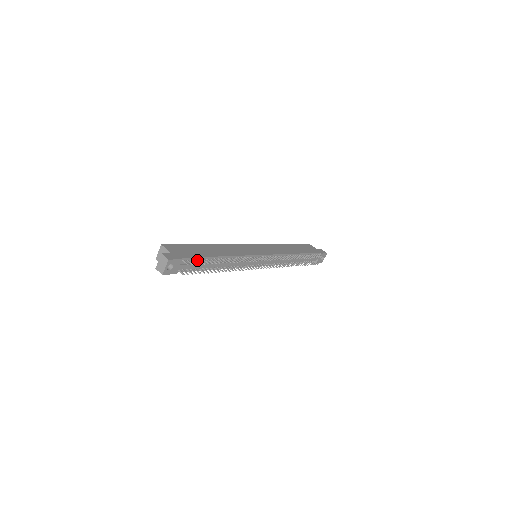
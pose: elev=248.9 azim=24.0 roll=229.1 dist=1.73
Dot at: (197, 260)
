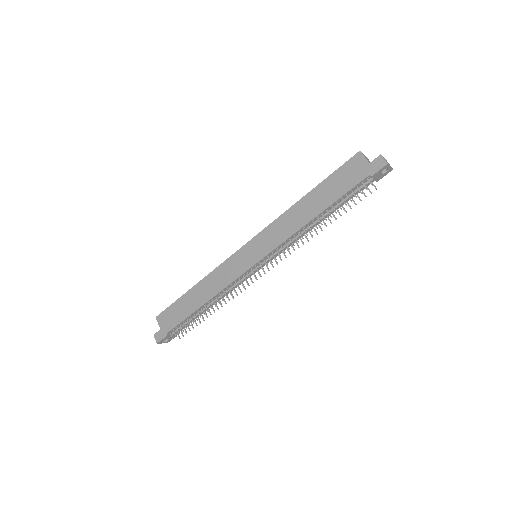
Dot at: (180, 326)
